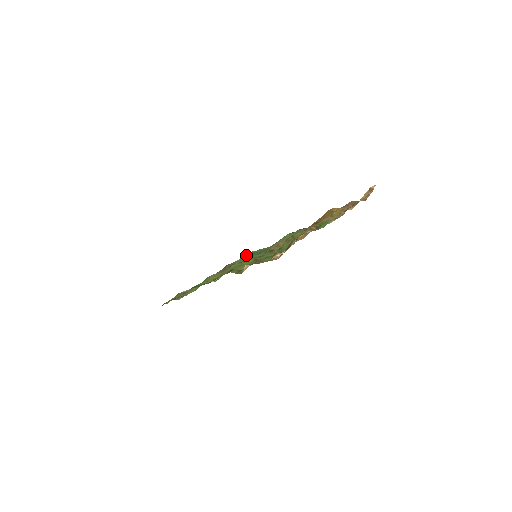
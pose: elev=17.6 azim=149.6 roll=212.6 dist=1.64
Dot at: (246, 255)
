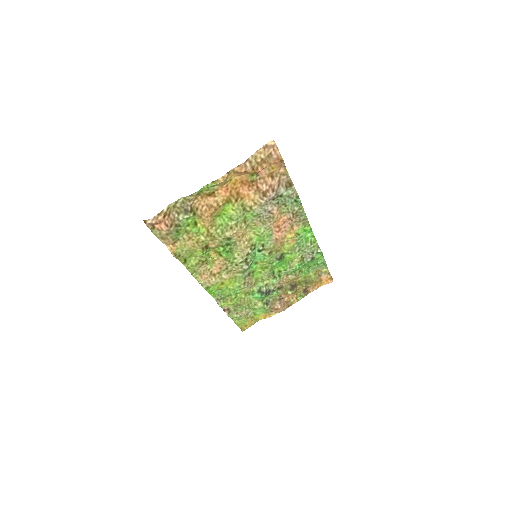
Dot at: (309, 272)
